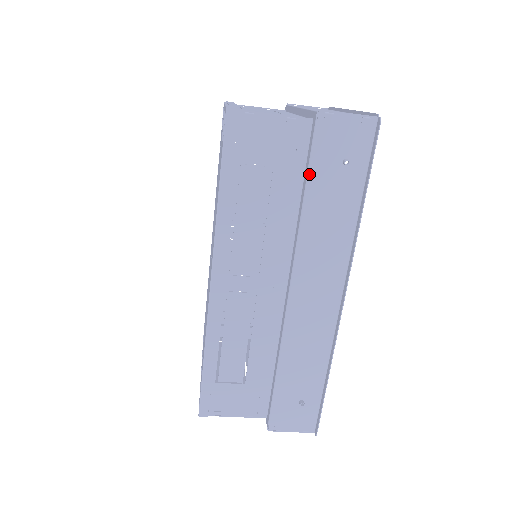
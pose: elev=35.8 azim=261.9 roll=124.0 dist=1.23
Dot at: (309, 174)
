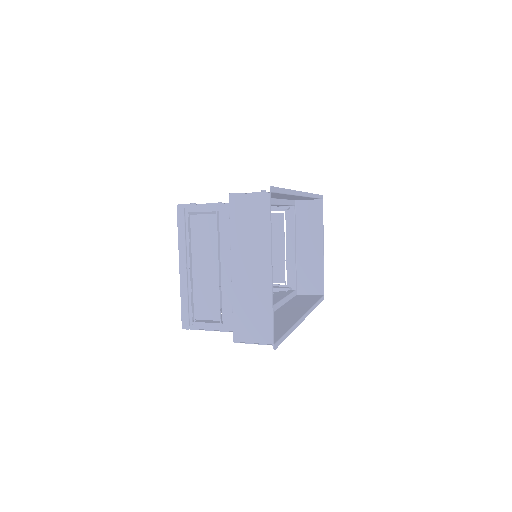
Dot at: occluded
